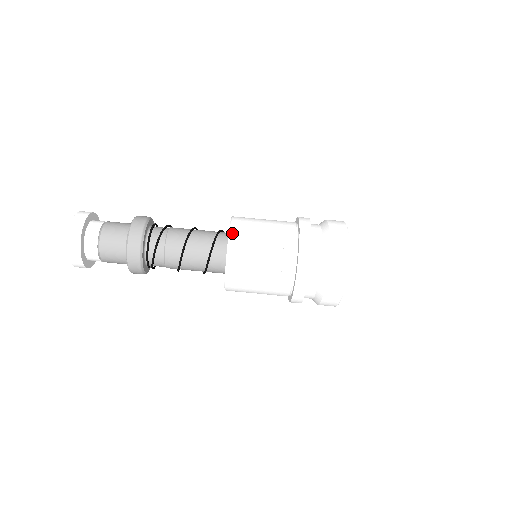
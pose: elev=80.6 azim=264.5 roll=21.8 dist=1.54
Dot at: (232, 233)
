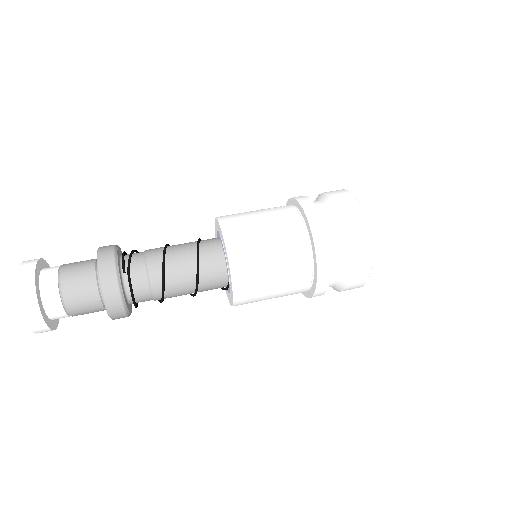
Dot at: occluded
